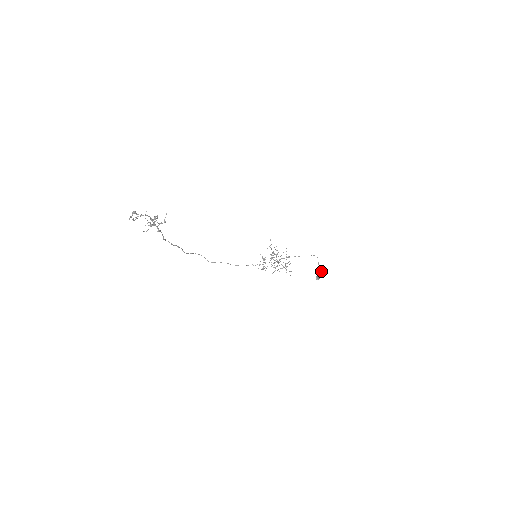
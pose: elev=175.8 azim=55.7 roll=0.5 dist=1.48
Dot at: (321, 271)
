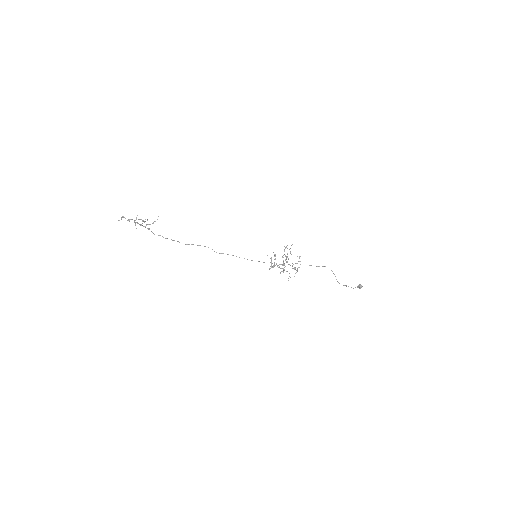
Dot at: (339, 283)
